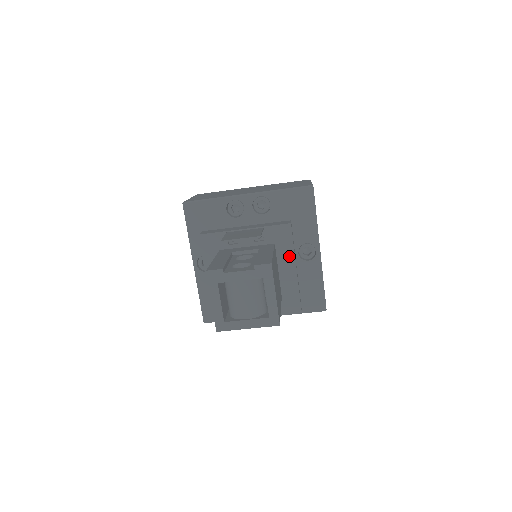
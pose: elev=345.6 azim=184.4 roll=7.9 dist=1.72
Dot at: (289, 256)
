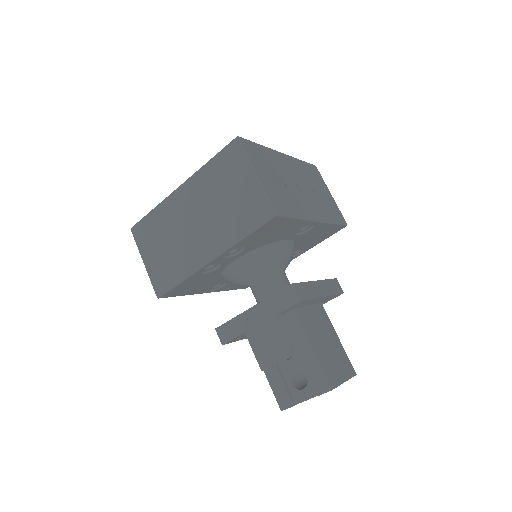
Dot at: (313, 301)
